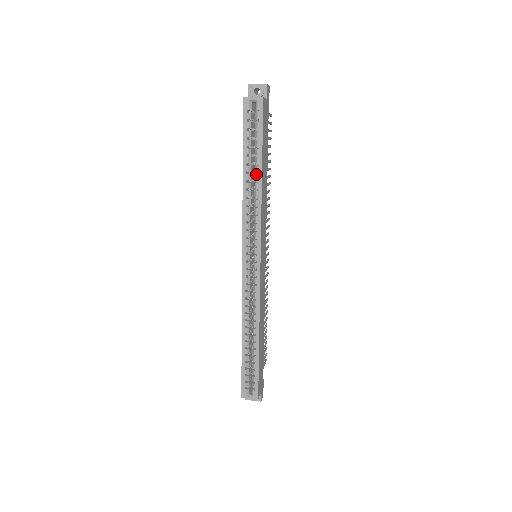
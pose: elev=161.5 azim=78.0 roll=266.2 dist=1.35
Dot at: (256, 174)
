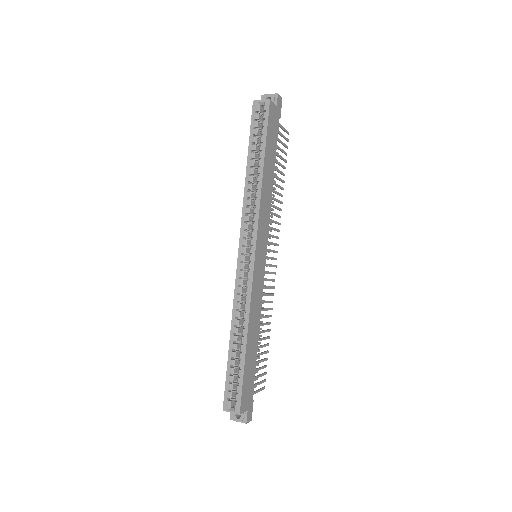
Dot at: (258, 168)
